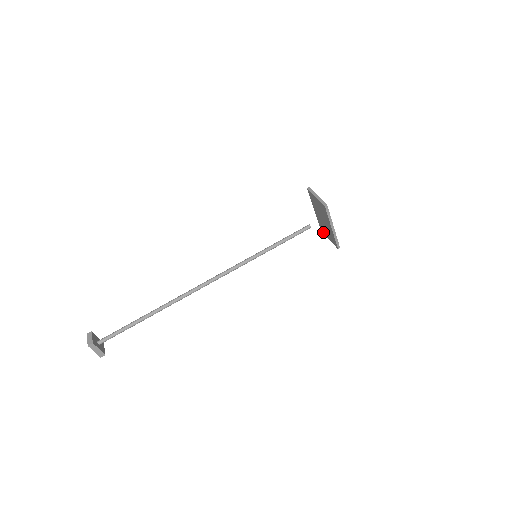
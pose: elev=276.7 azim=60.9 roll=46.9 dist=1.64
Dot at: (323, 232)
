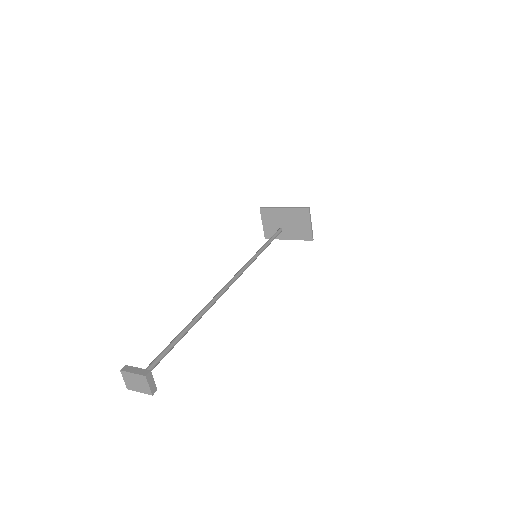
Dot at: (310, 235)
